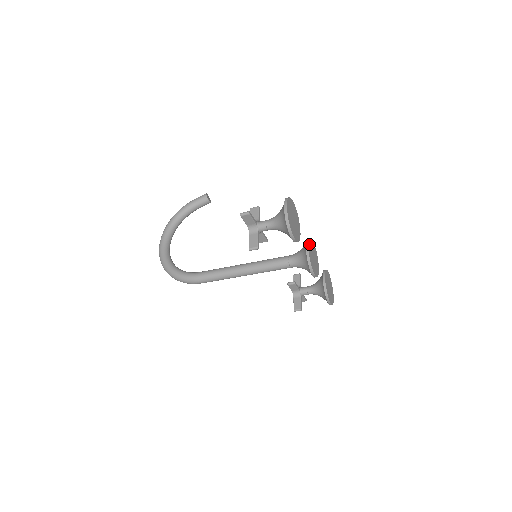
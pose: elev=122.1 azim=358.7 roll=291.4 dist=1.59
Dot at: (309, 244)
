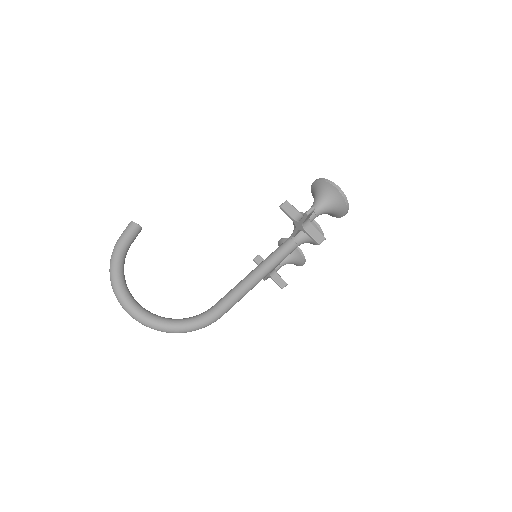
Dot at: occluded
